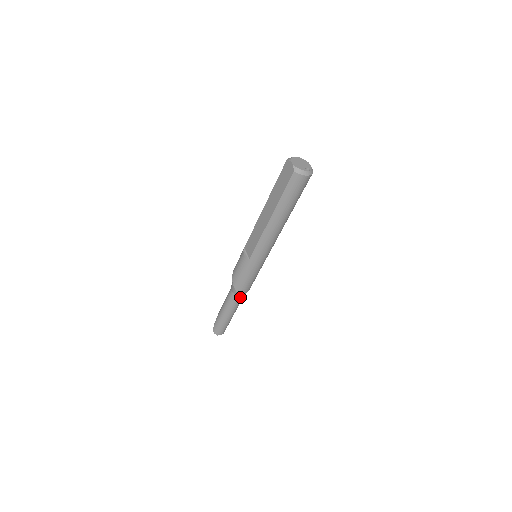
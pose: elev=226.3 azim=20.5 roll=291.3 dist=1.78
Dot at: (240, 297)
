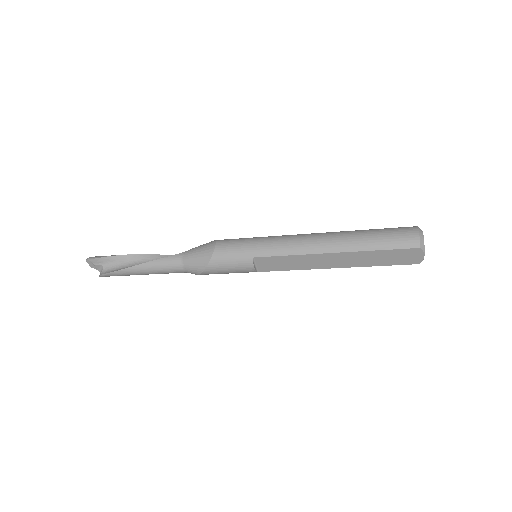
Dot at: occluded
